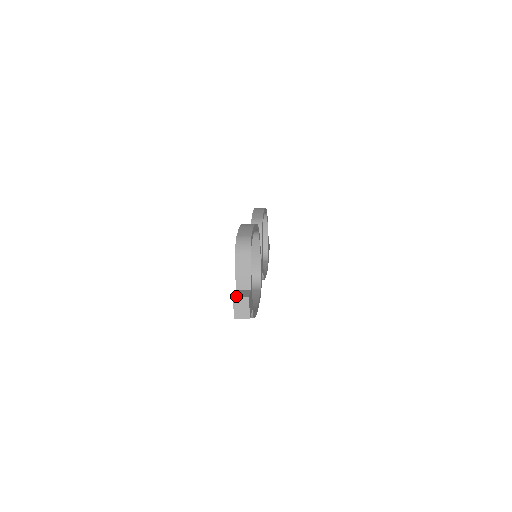
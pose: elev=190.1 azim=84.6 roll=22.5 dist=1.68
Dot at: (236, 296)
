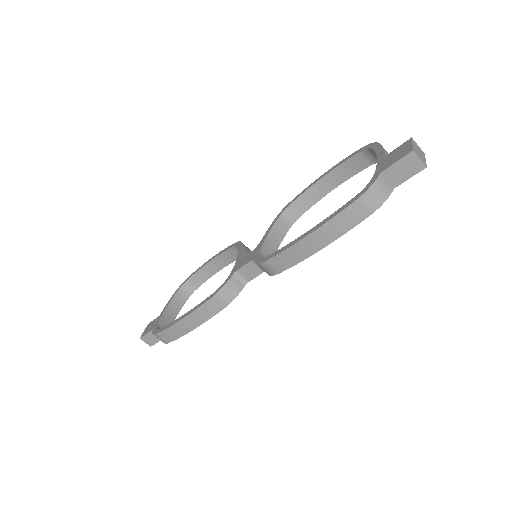
Dot at: (414, 141)
